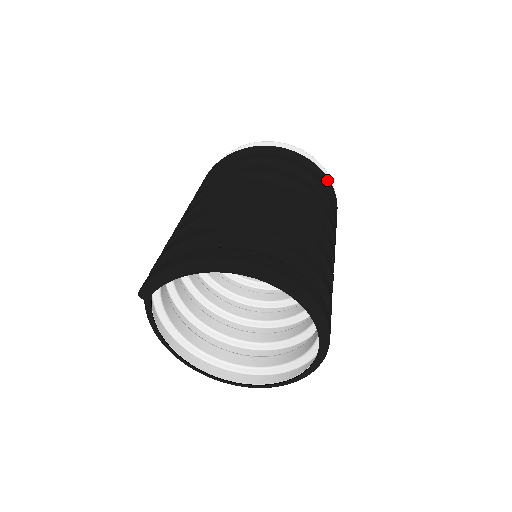
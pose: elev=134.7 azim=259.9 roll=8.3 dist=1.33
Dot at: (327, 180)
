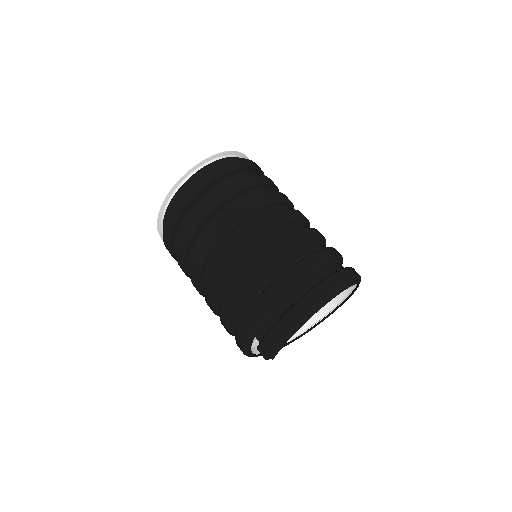
Dot at: (252, 163)
